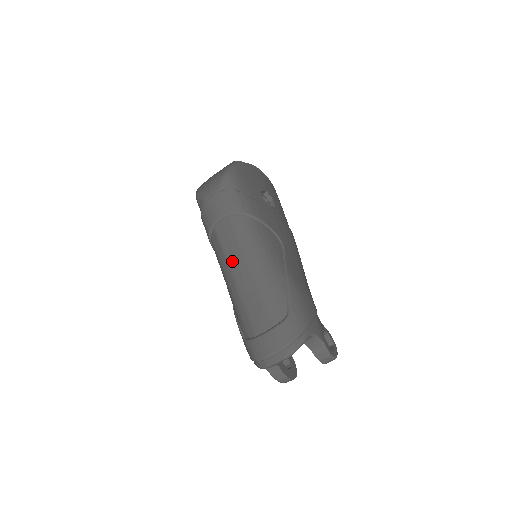
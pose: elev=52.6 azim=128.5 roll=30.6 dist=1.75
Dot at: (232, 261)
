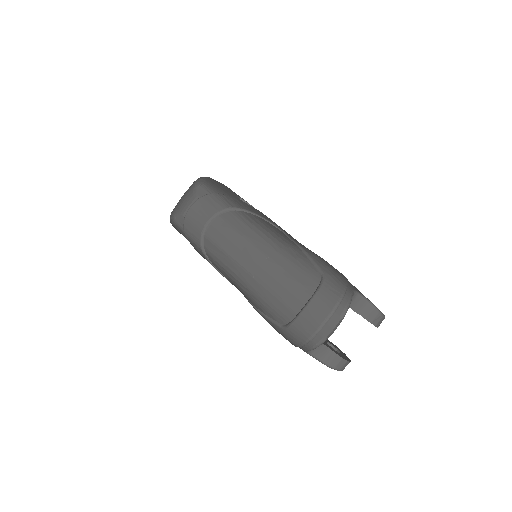
Dot at: (238, 255)
